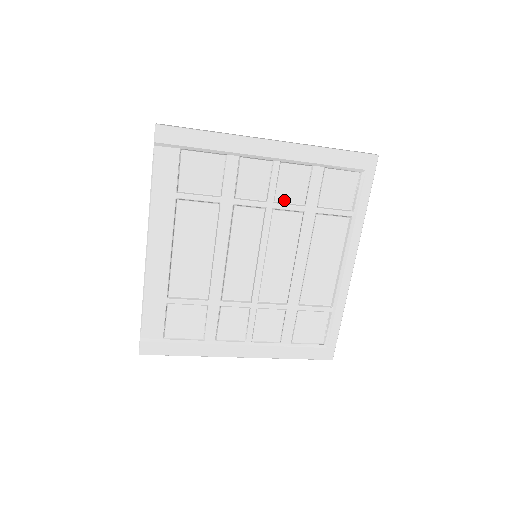
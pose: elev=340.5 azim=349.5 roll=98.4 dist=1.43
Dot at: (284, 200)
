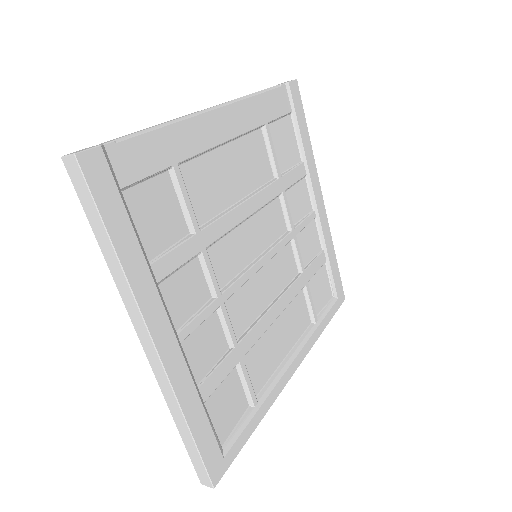
Dot at: (298, 245)
